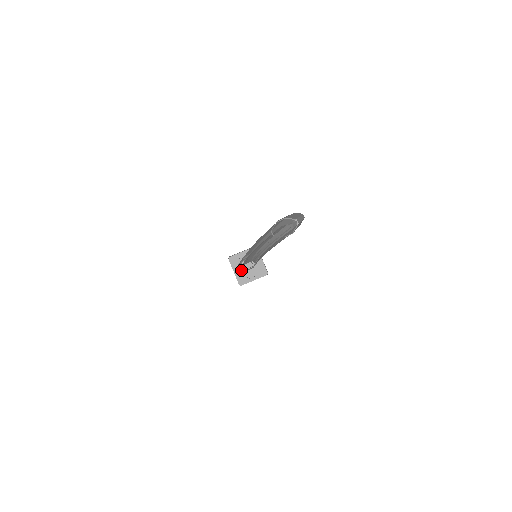
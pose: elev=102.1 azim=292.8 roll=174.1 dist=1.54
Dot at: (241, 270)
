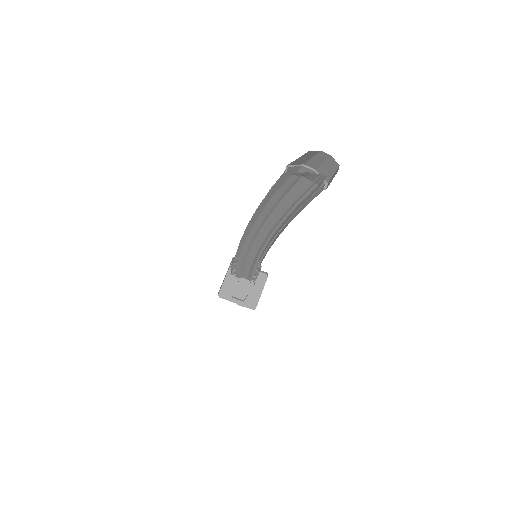
Dot at: (232, 279)
